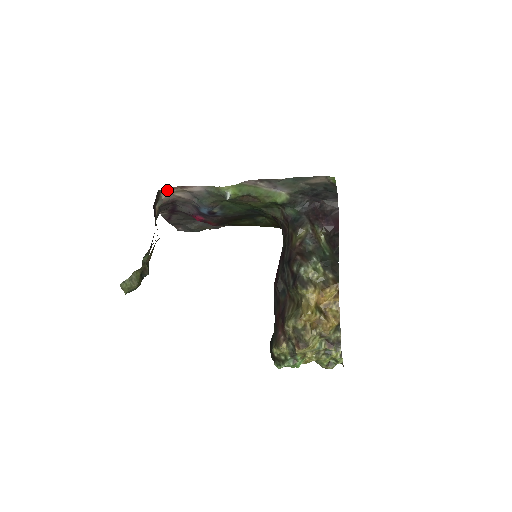
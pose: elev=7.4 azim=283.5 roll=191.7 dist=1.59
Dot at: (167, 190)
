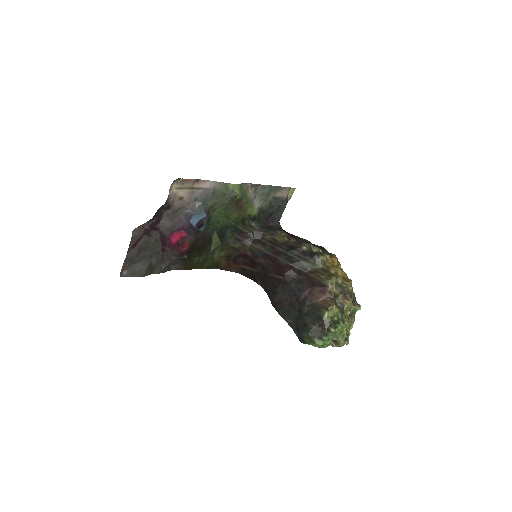
Dot at: (181, 182)
